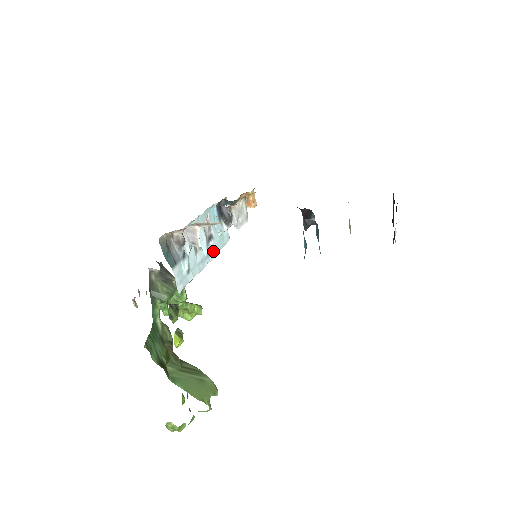
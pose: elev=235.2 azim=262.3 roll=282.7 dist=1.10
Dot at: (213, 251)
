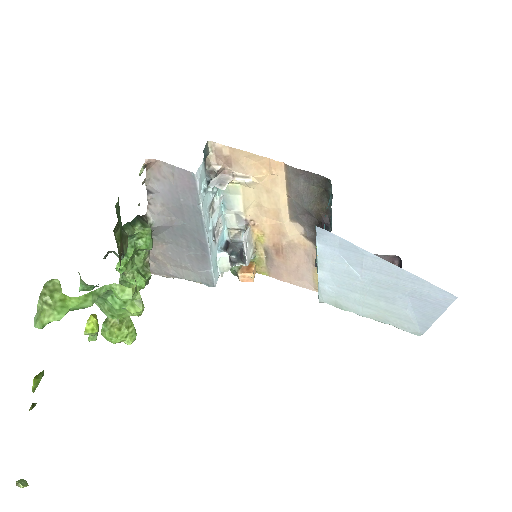
Dot at: (211, 246)
